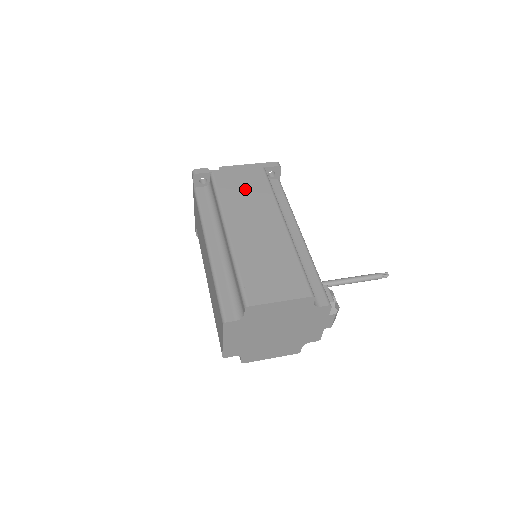
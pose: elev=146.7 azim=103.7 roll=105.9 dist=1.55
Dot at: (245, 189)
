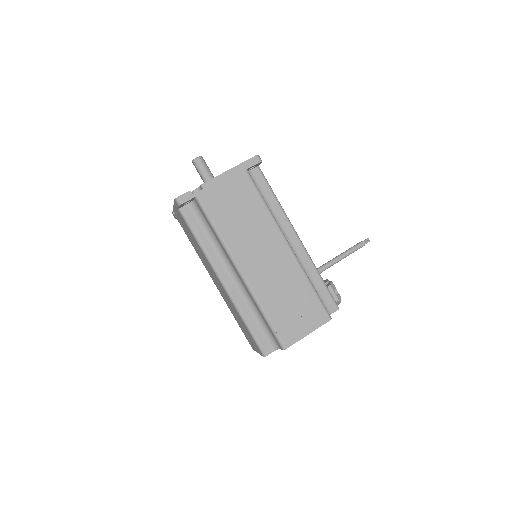
Dot at: (239, 211)
